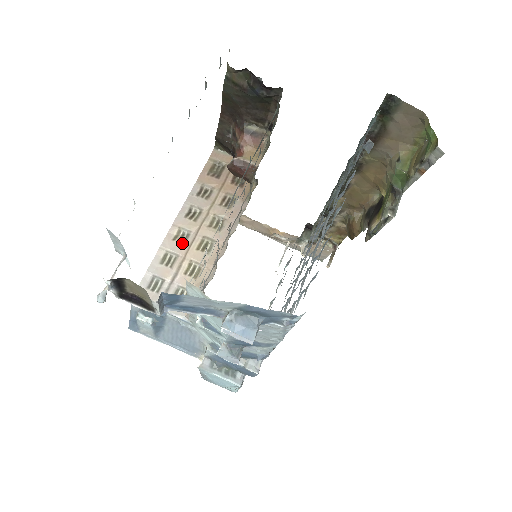
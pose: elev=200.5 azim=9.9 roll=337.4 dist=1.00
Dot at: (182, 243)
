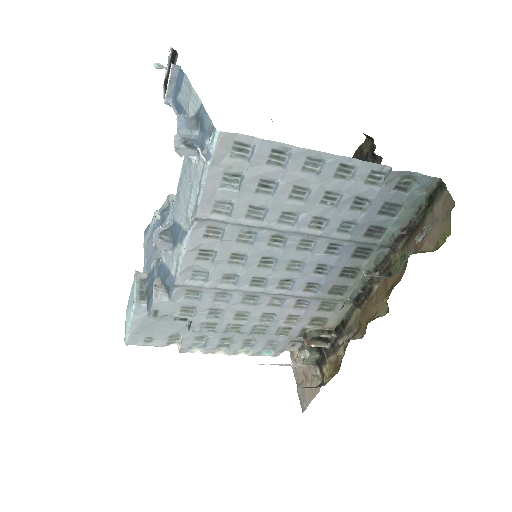
Dot at: occluded
